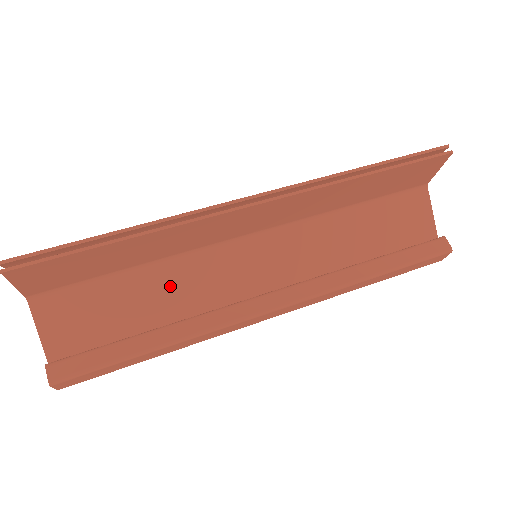
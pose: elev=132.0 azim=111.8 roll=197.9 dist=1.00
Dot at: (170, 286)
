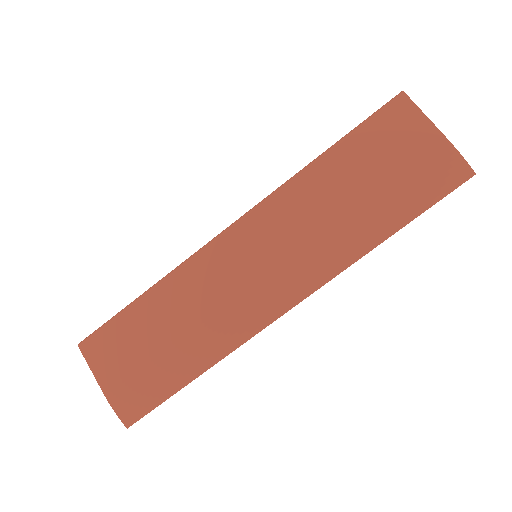
Dot at: occluded
